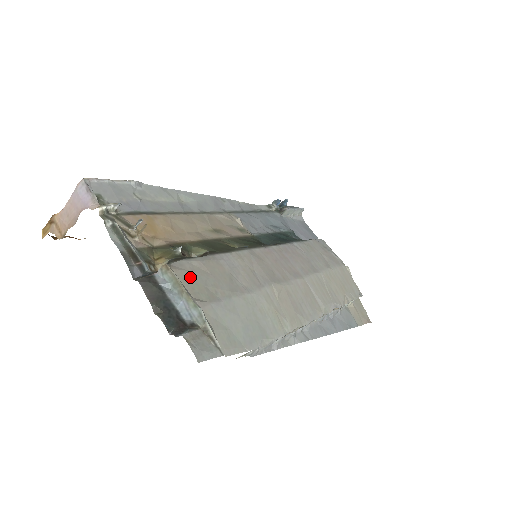
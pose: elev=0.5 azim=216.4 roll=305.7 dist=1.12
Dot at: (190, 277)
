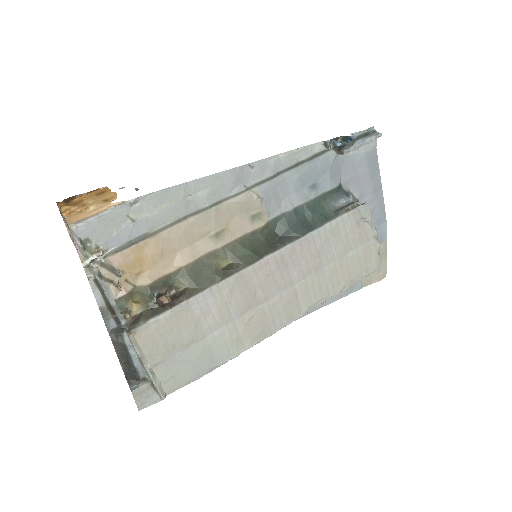
Dot at: (152, 339)
